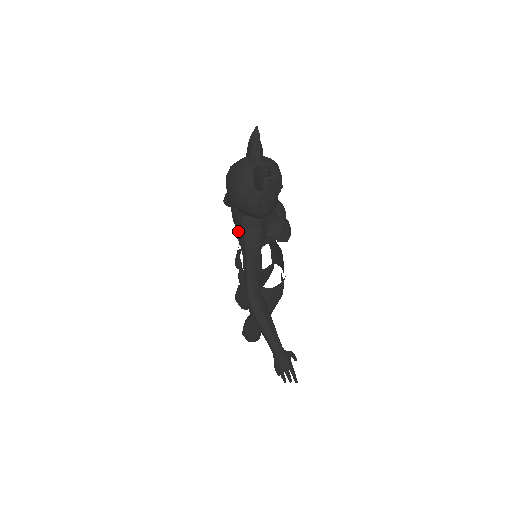
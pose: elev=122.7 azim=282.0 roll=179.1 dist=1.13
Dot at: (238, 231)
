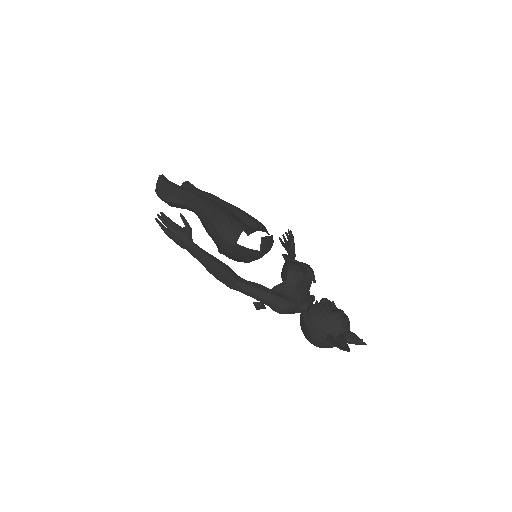
Dot at: occluded
